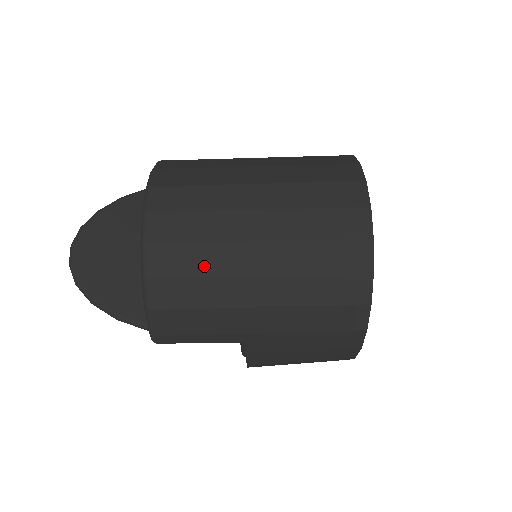
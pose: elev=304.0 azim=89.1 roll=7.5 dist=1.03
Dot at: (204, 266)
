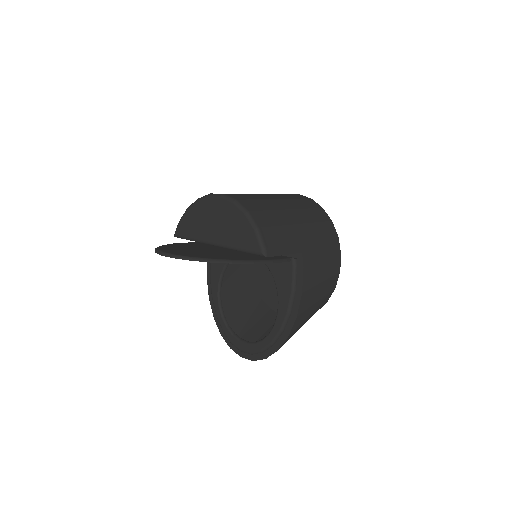
Dot at: (267, 207)
